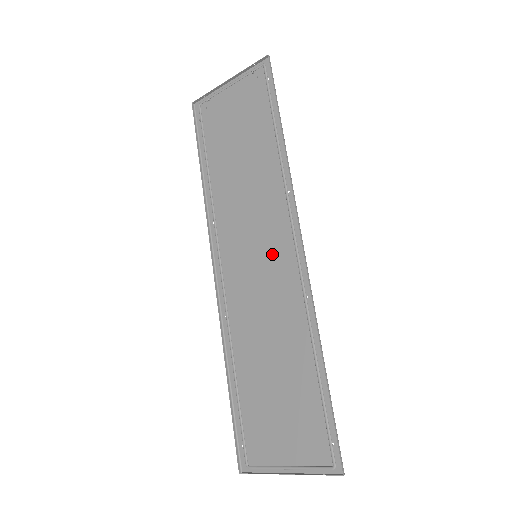
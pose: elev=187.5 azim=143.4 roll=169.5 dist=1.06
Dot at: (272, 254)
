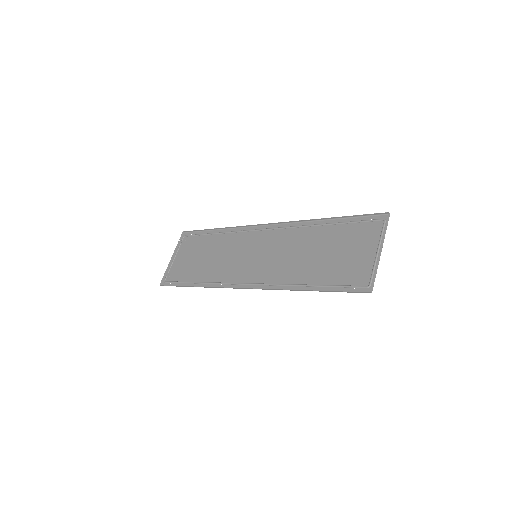
Dot at: (261, 245)
